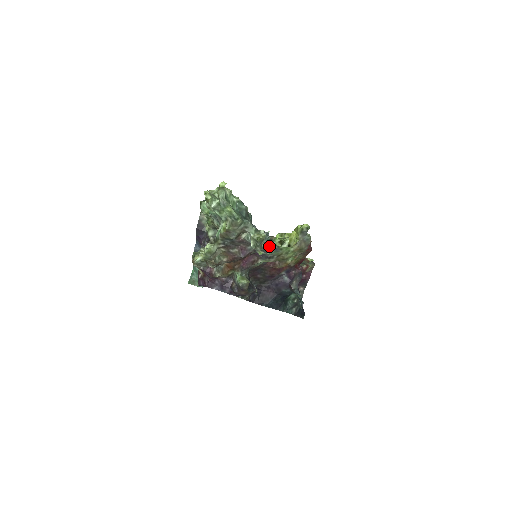
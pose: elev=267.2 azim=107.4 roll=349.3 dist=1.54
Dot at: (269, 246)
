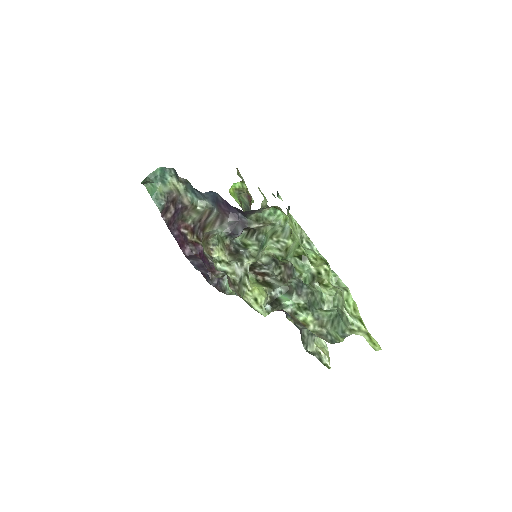
Dot at: occluded
